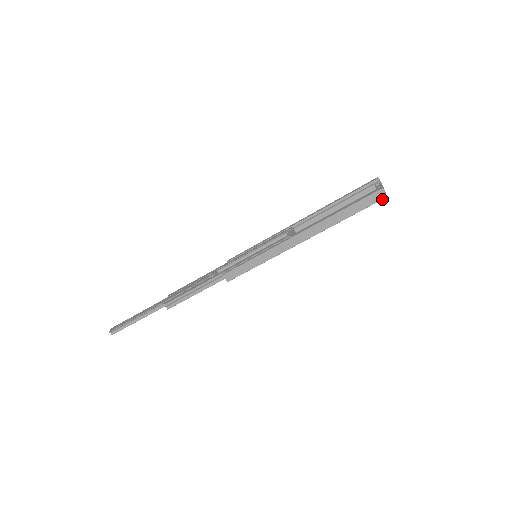
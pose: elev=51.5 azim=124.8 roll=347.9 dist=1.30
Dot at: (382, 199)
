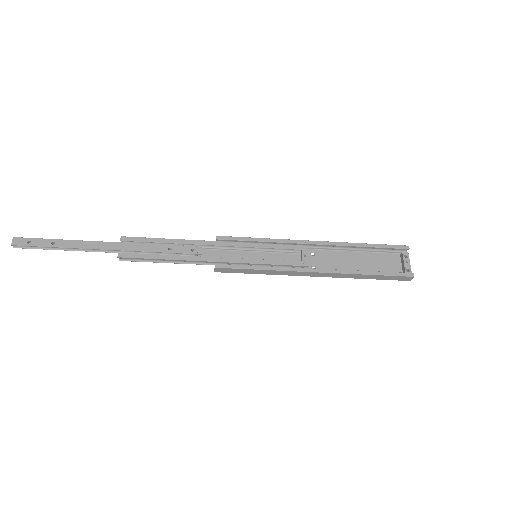
Dot at: (405, 280)
